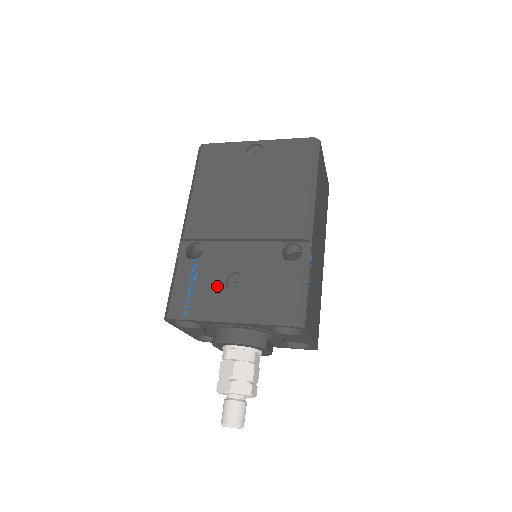
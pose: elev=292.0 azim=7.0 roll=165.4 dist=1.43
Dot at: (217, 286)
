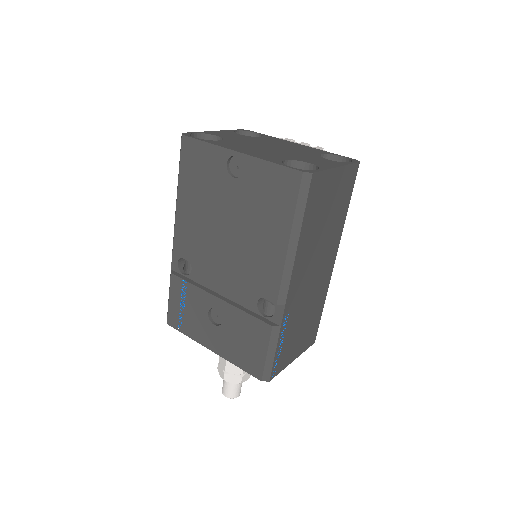
Dot at: (201, 315)
